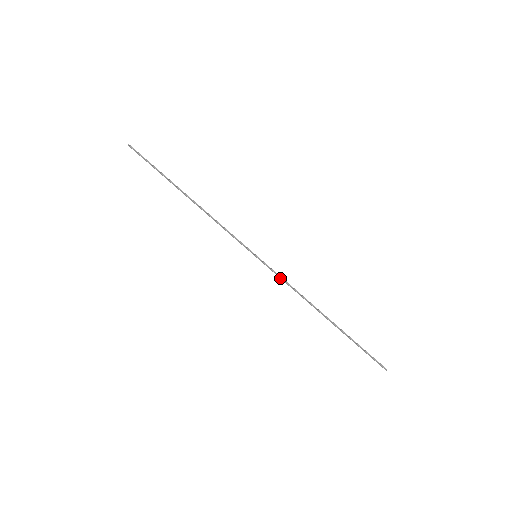
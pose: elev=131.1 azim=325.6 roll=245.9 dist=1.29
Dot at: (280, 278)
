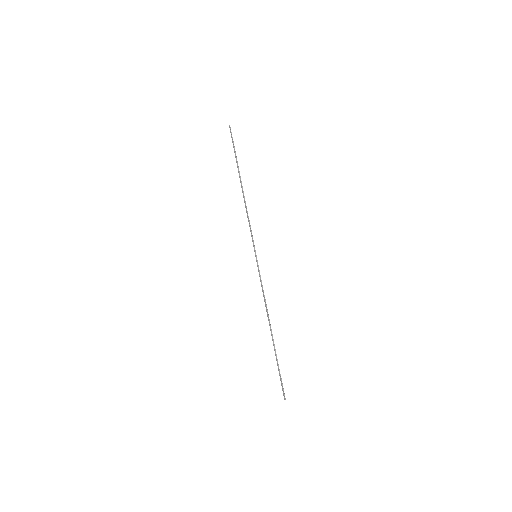
Dot at: (261, 282)
